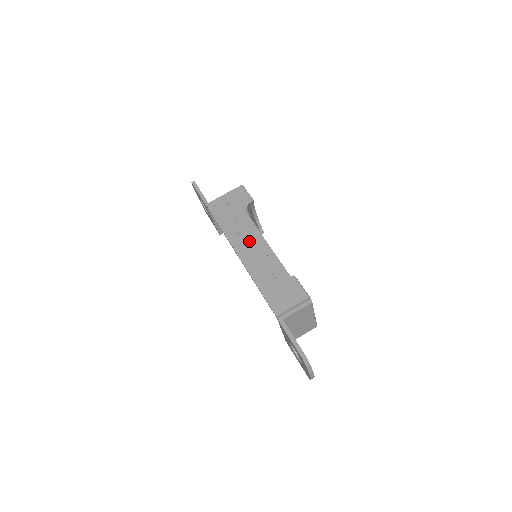
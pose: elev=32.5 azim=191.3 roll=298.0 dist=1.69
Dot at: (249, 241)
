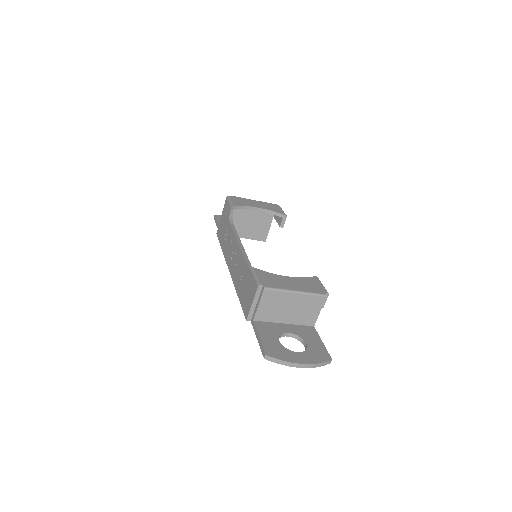
Dot at: (232, 251)
